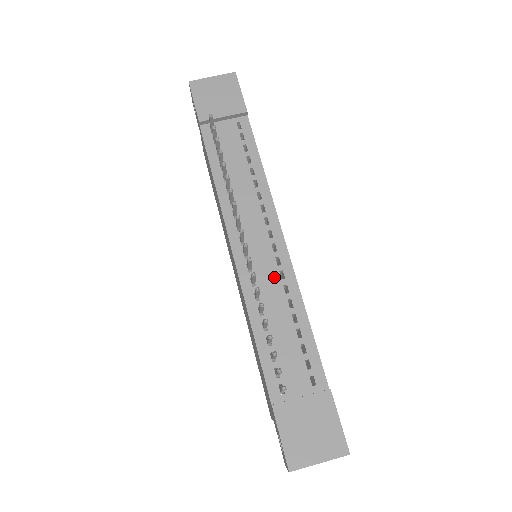
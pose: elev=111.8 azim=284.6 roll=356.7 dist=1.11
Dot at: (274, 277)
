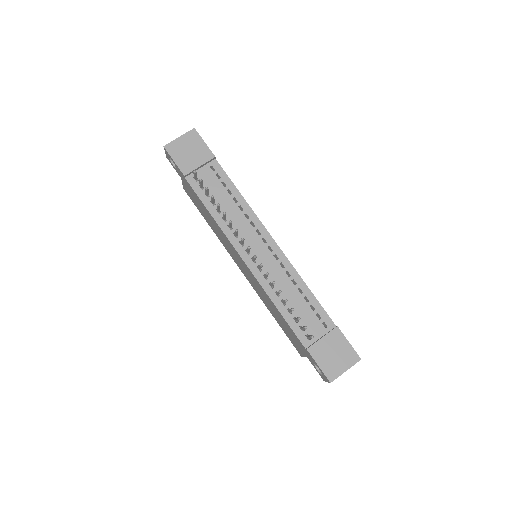
Dot at: (277, 269)
